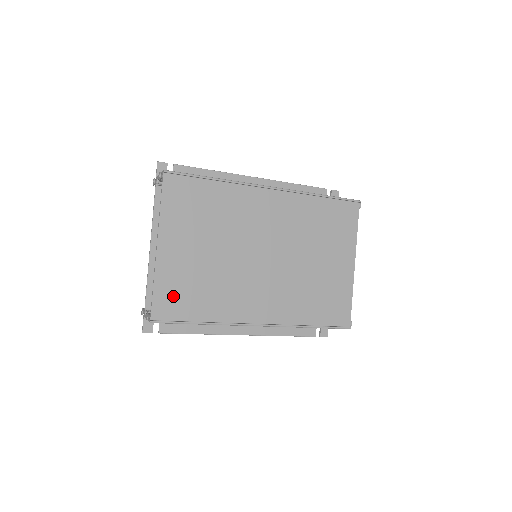
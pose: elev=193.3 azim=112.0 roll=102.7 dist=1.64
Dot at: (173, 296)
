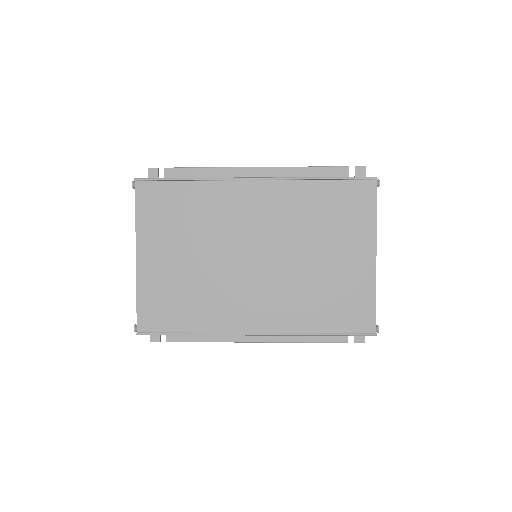
Dot at: (157, 307)
